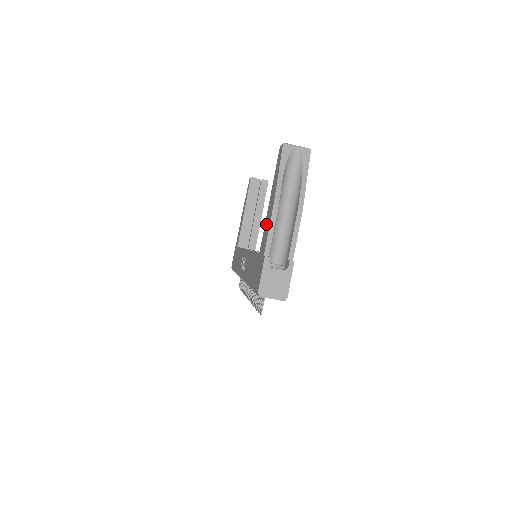
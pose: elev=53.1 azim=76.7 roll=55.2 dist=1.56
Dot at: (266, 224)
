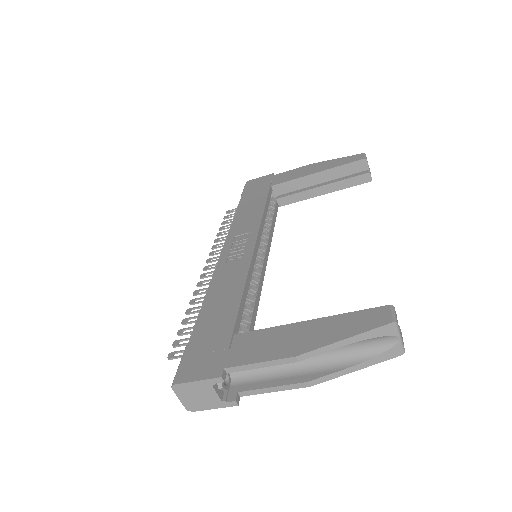
Dot at: (271, 337)
